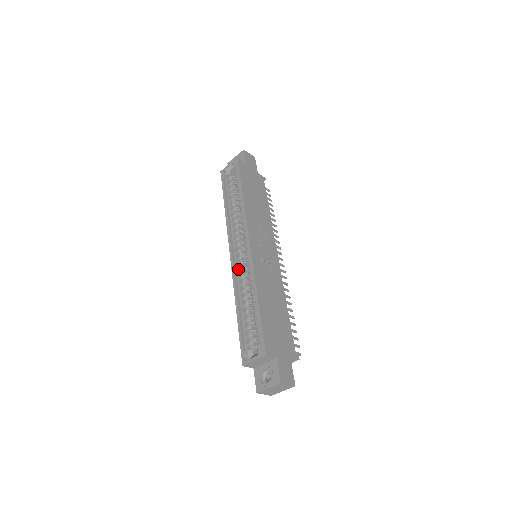
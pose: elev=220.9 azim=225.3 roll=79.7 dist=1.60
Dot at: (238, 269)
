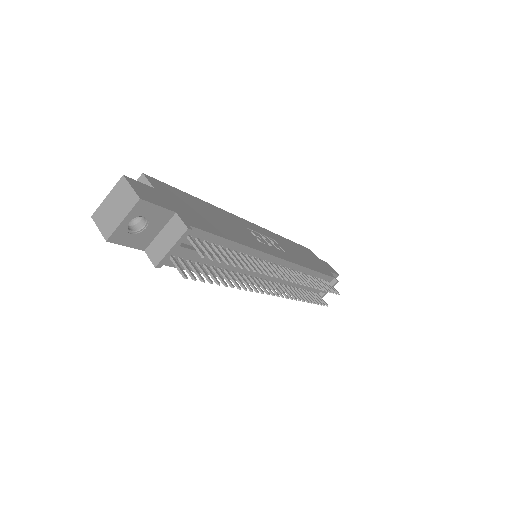
Dot at: occluded
